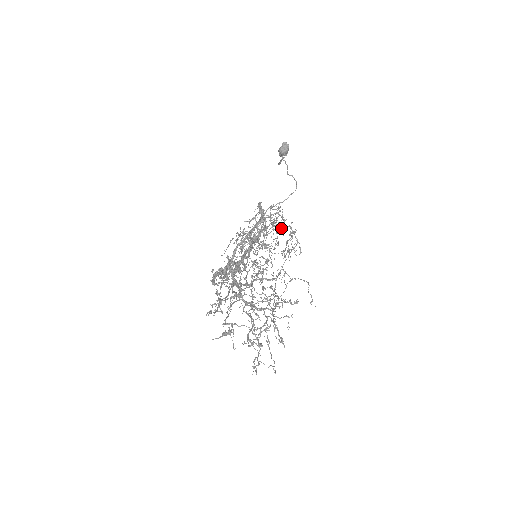
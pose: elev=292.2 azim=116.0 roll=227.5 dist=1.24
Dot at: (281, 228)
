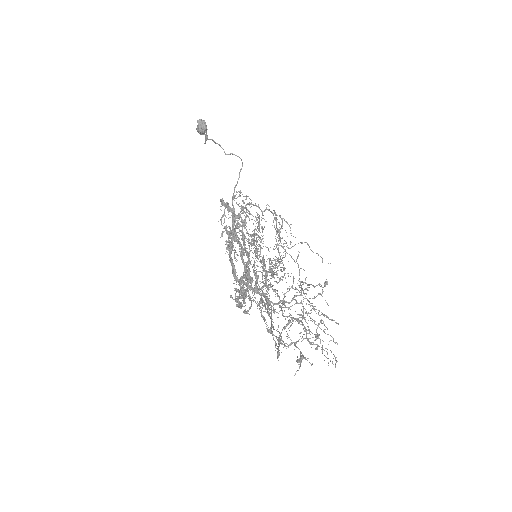
Dot at: (258, 214)
